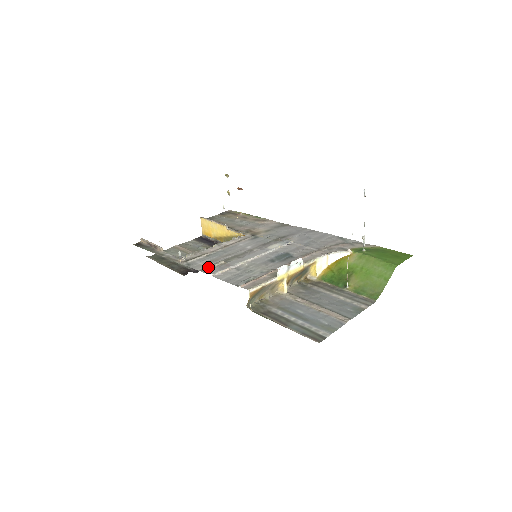
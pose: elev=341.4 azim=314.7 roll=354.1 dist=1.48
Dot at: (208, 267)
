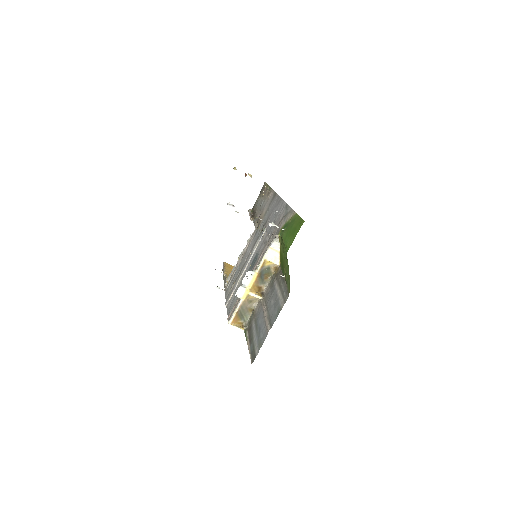
Dot at: occluded
